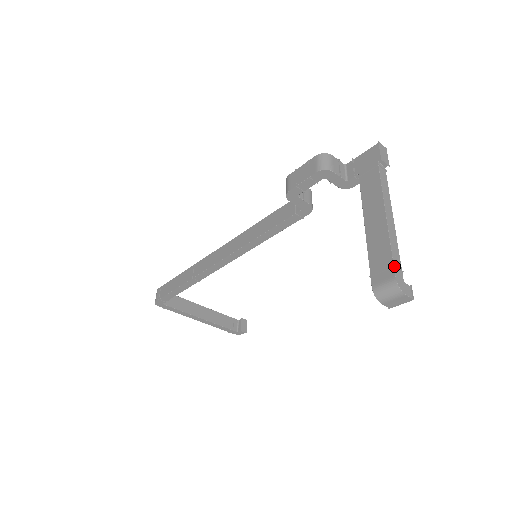
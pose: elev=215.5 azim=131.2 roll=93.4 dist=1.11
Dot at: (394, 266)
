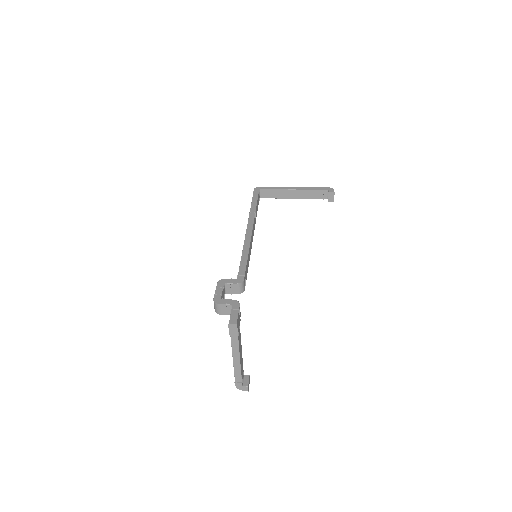
Dot at: (235, 383)
